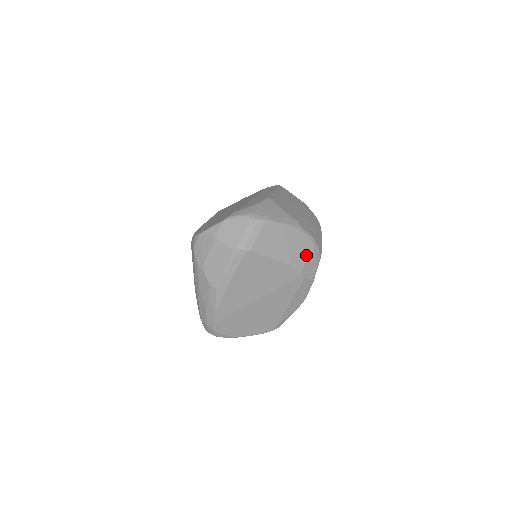
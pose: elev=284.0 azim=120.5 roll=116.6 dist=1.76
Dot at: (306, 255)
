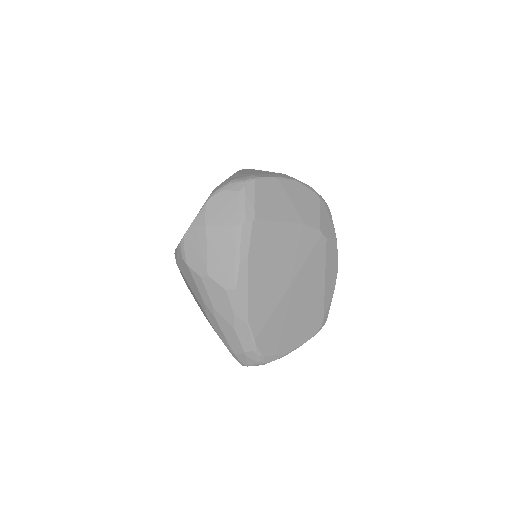
Dot at: (315, 209)
